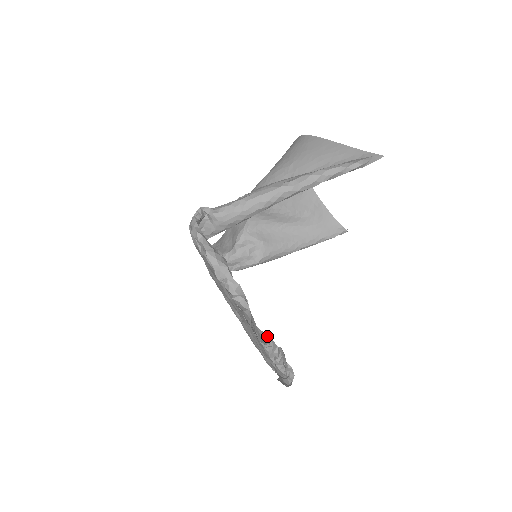
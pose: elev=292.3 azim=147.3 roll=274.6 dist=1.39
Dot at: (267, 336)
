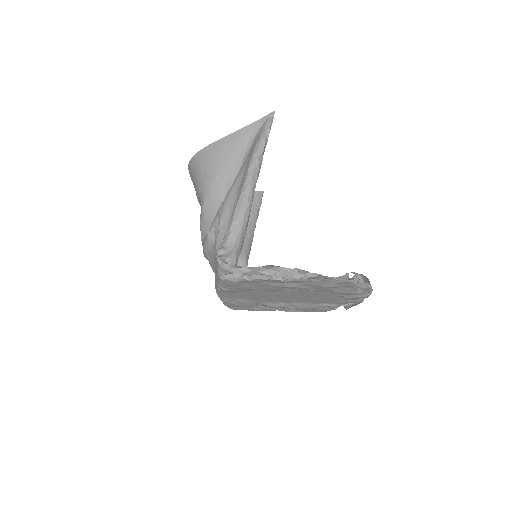
Dot at: (351, 272)
